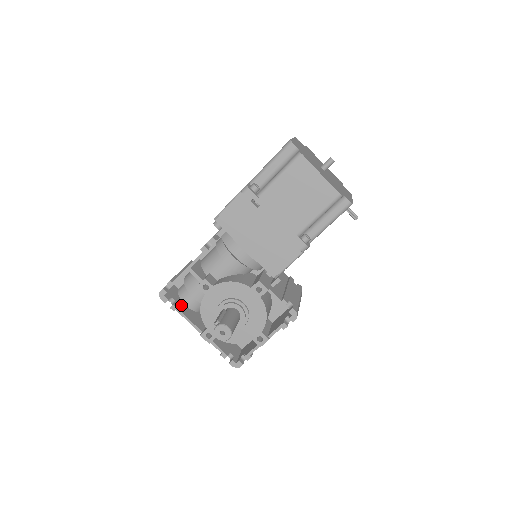
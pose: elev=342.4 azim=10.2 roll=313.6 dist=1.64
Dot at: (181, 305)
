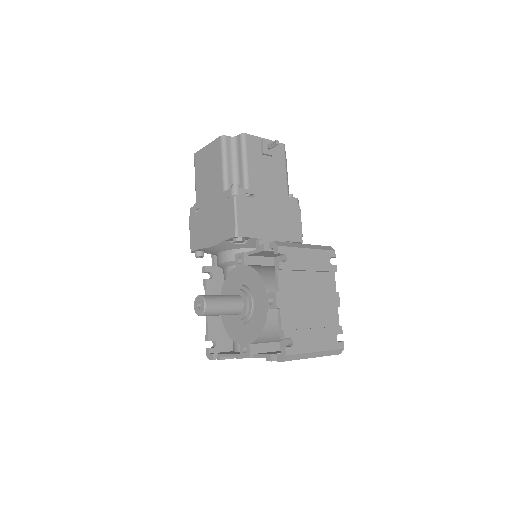
Dot at: occluded
